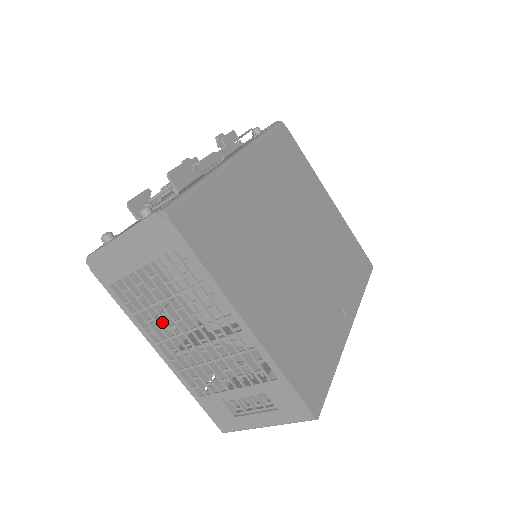
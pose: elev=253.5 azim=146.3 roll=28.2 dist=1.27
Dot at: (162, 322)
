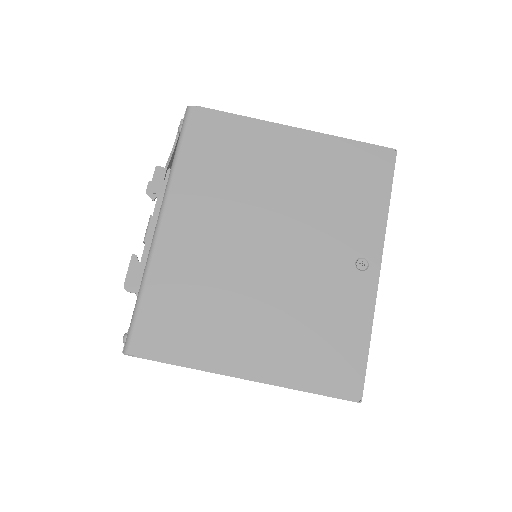
Dot at: occluded
